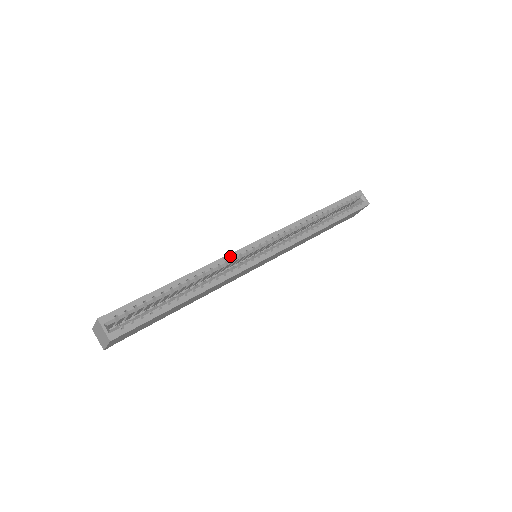
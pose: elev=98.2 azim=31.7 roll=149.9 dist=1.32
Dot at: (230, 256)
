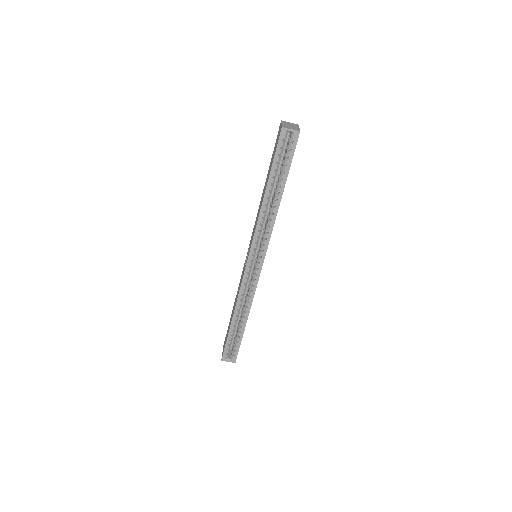
Dot at: (243, 285)
